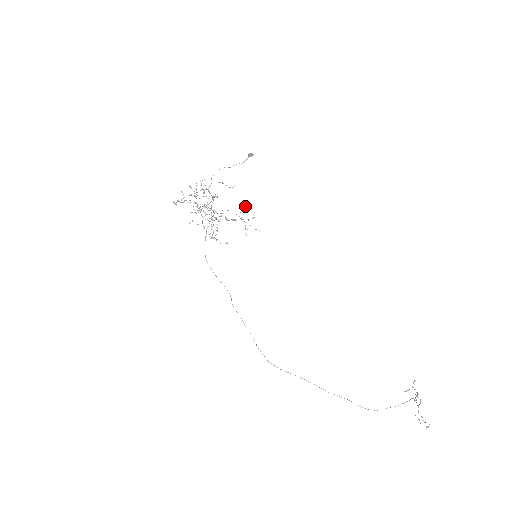
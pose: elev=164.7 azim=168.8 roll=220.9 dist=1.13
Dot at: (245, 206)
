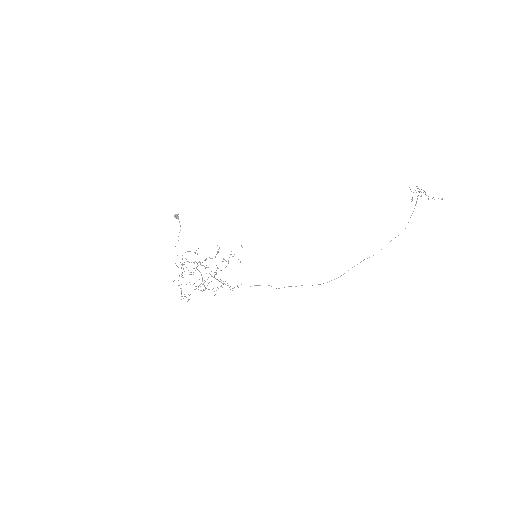
Dot at: occluded
